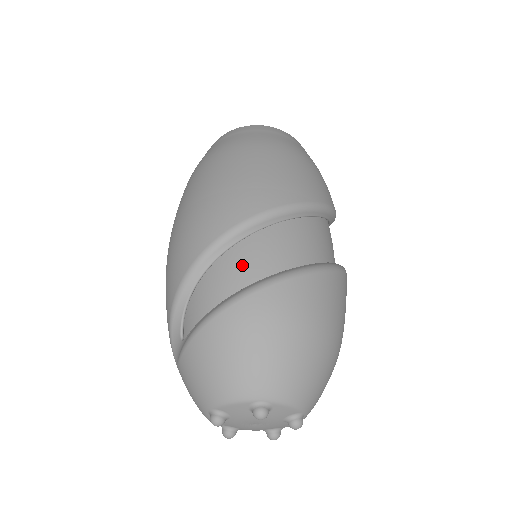
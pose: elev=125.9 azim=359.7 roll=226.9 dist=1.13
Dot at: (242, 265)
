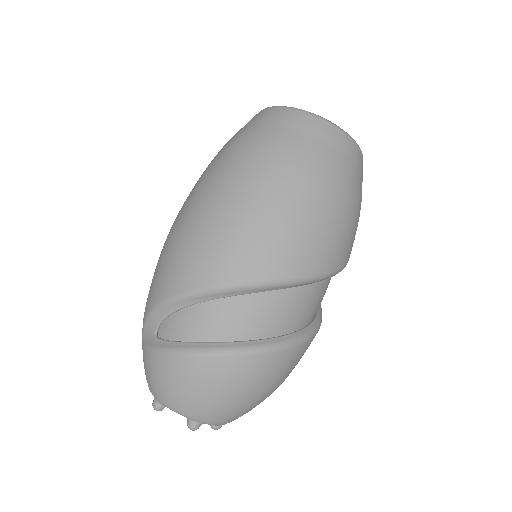
Dot at: (236, 319)
